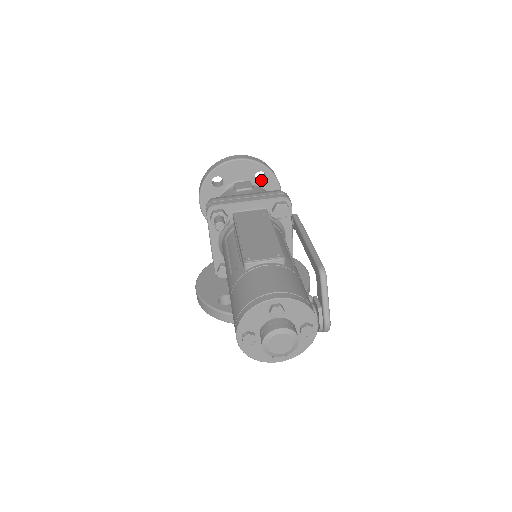
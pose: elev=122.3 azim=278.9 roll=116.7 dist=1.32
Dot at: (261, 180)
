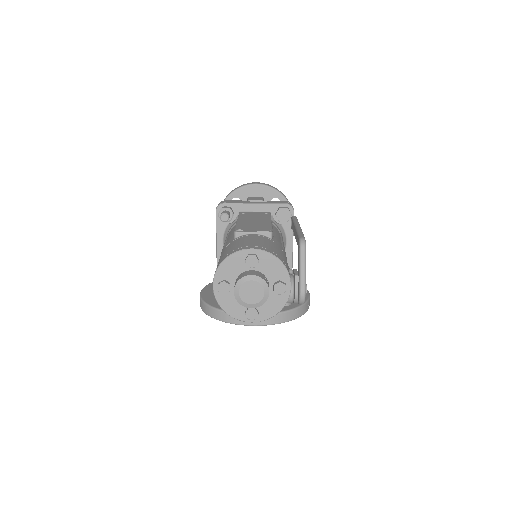
Dot at: occluded
